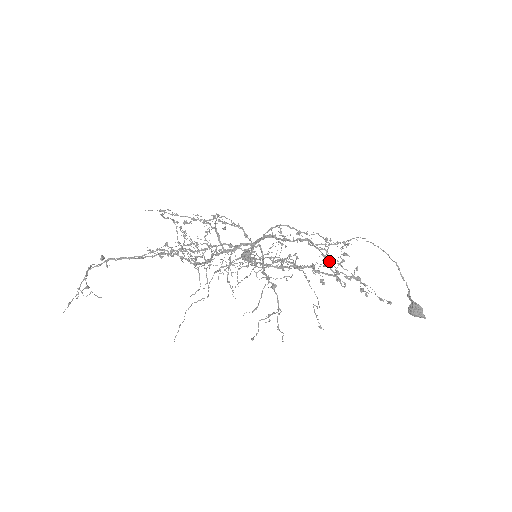
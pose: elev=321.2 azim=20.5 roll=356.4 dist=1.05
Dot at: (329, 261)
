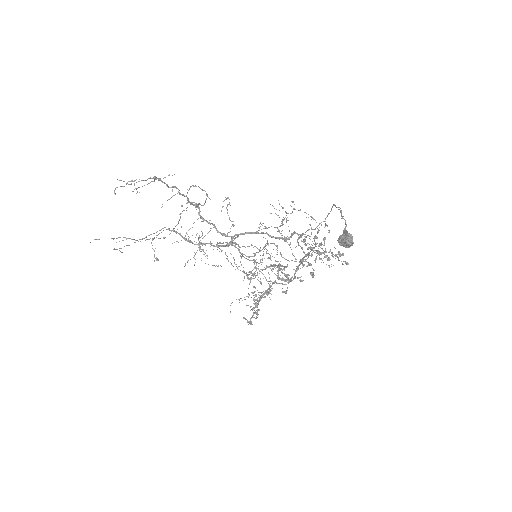
Dot at: (299, 237)
